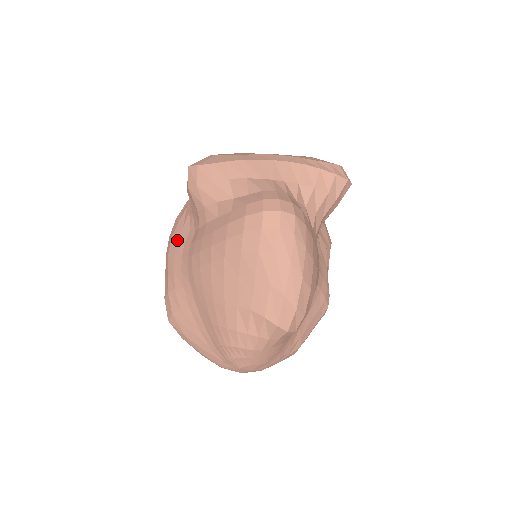
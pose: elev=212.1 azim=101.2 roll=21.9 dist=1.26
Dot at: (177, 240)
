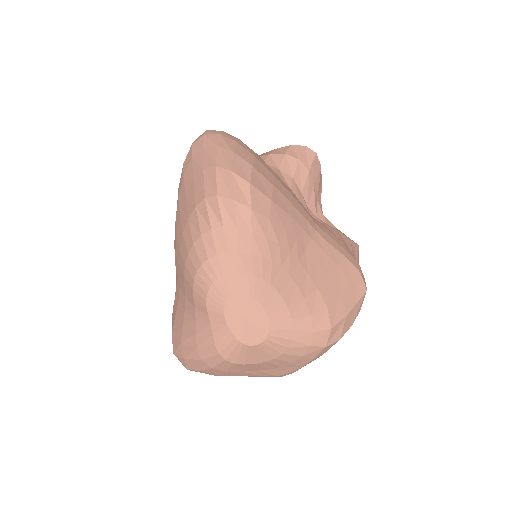
Dot at: occluded
